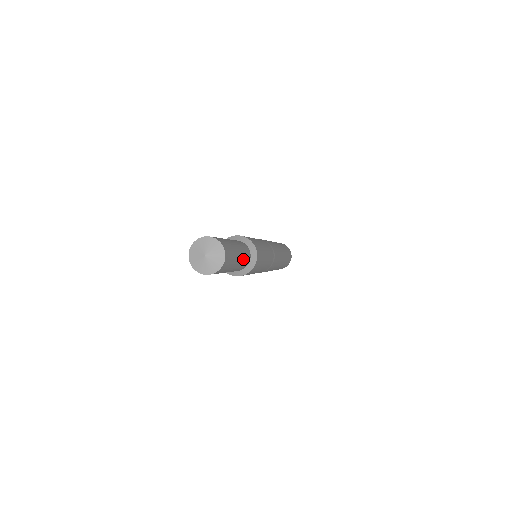
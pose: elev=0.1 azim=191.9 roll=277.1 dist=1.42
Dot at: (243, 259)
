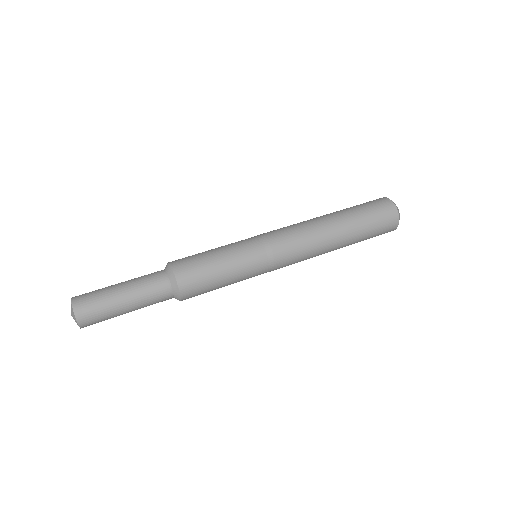
Dot at: (144, 300)
